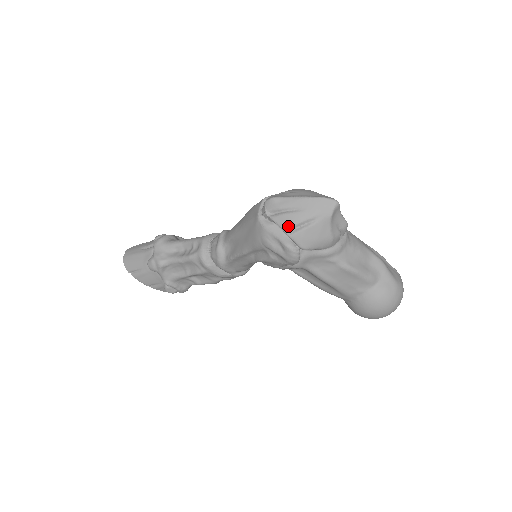
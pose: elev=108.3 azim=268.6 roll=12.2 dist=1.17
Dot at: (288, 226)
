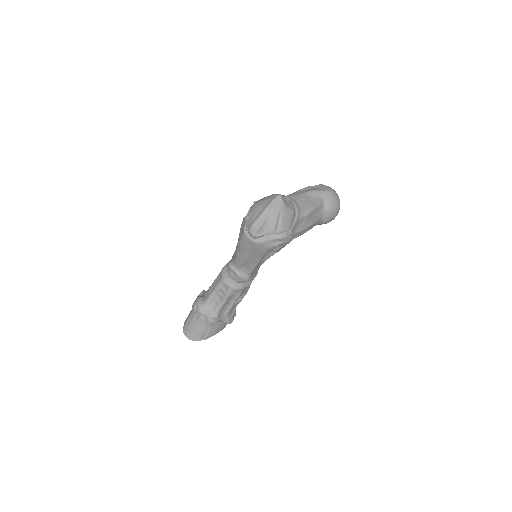
Dot at: (273, 230)
